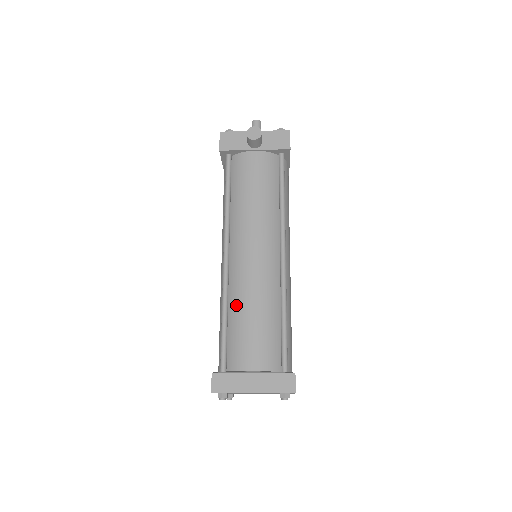
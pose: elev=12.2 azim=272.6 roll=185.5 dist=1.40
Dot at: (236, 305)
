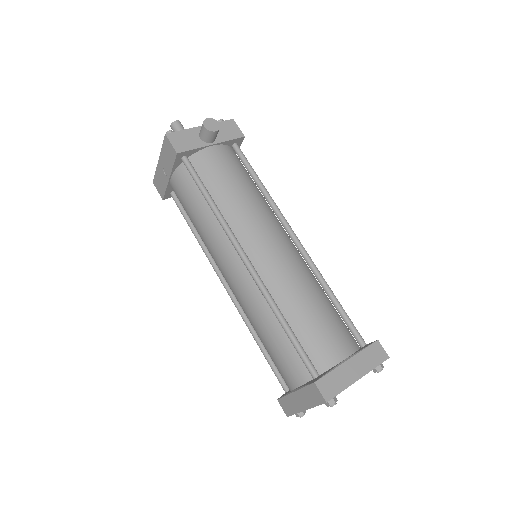
Dot at: (289, 304)
